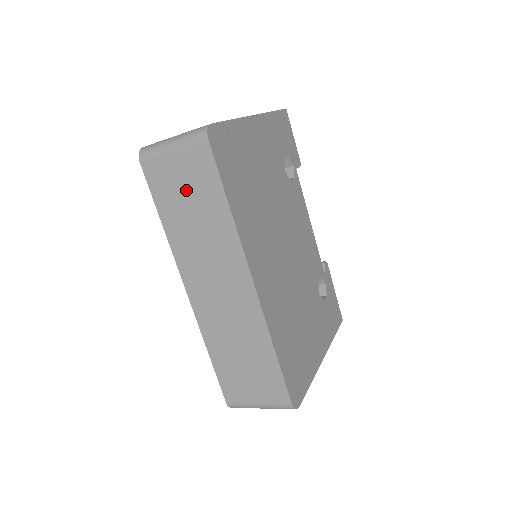
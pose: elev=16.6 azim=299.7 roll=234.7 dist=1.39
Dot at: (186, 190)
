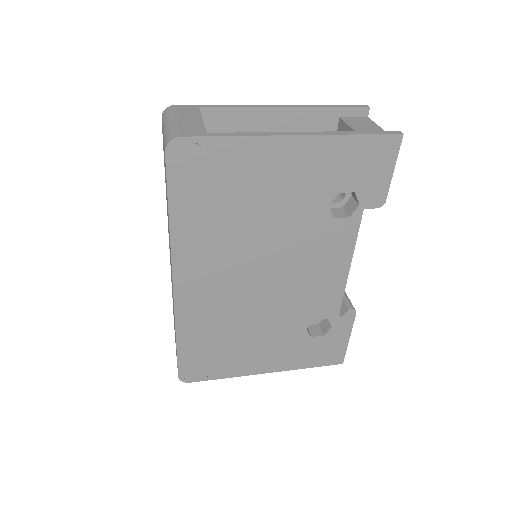
Dot at: (165, 173)
